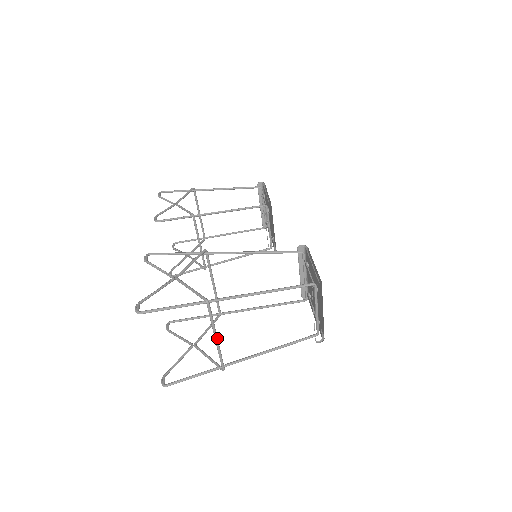
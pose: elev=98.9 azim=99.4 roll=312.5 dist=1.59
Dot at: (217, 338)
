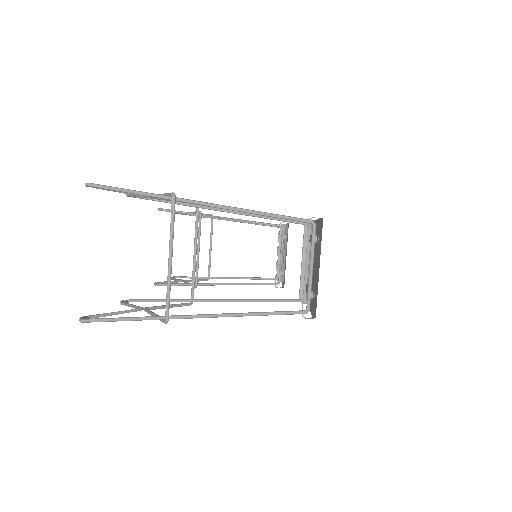
Dot at: (171, 259)
